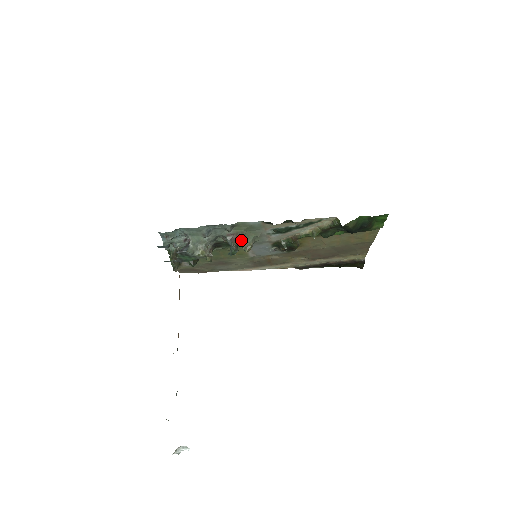
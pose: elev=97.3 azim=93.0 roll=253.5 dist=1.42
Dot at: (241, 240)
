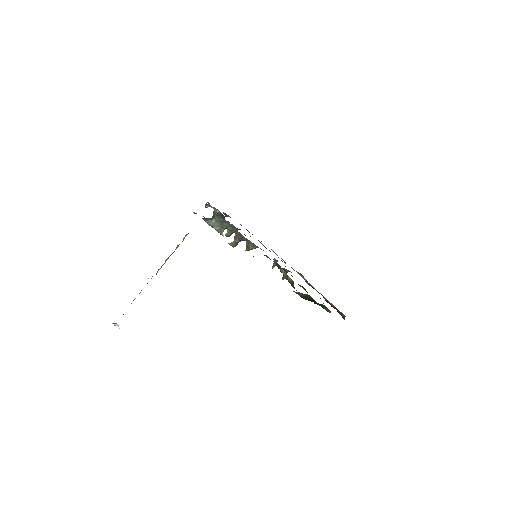
Dot at: occluded
